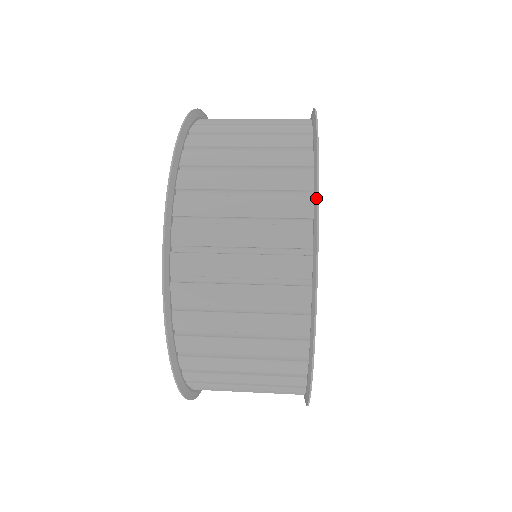
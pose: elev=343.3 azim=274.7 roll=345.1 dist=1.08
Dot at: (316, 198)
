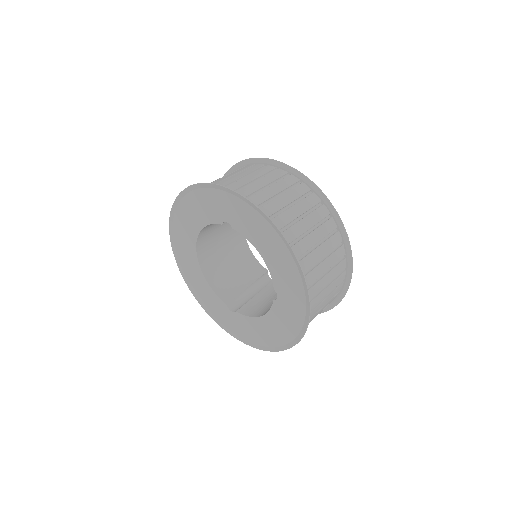
Dot at: (330, 204)
